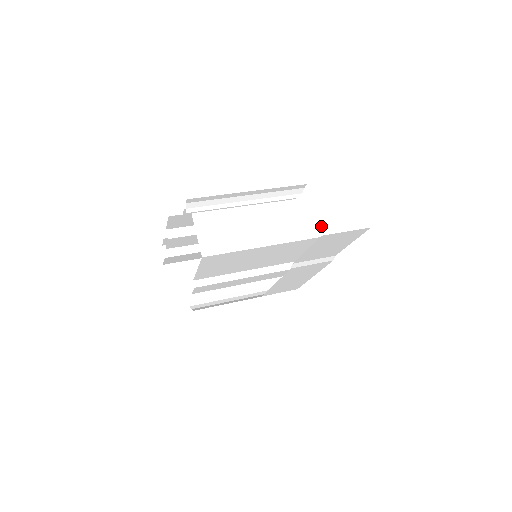
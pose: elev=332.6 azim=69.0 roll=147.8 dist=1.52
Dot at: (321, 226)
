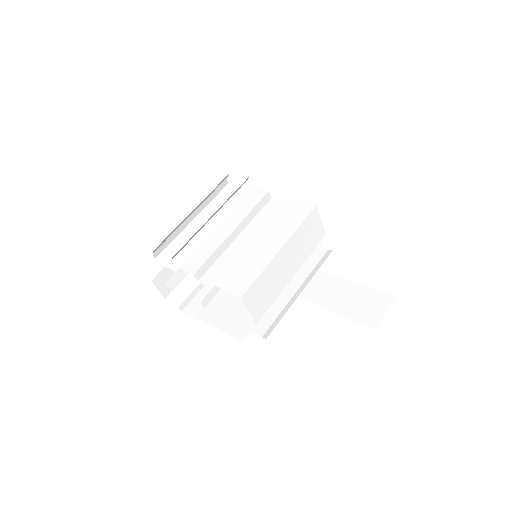
Dot at: (322, 229)
